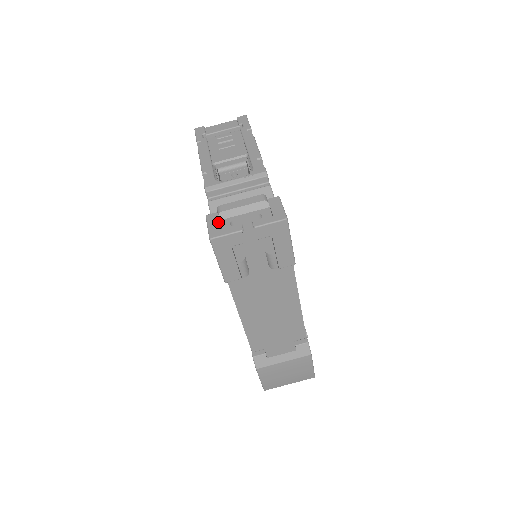
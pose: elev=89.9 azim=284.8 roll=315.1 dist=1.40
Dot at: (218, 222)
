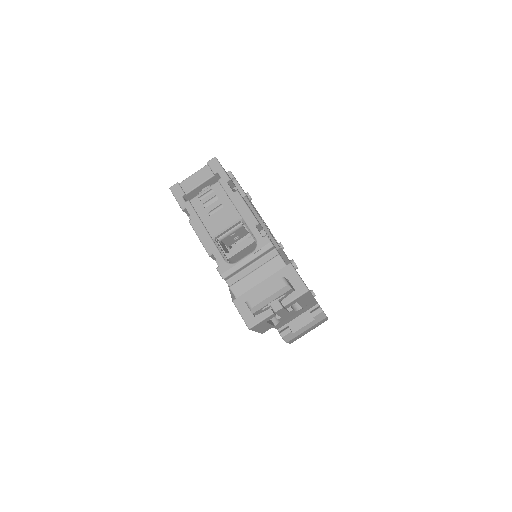
Dot at: (248, 308)
